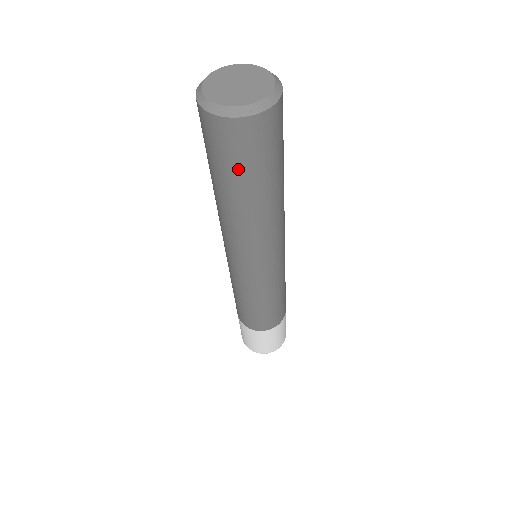
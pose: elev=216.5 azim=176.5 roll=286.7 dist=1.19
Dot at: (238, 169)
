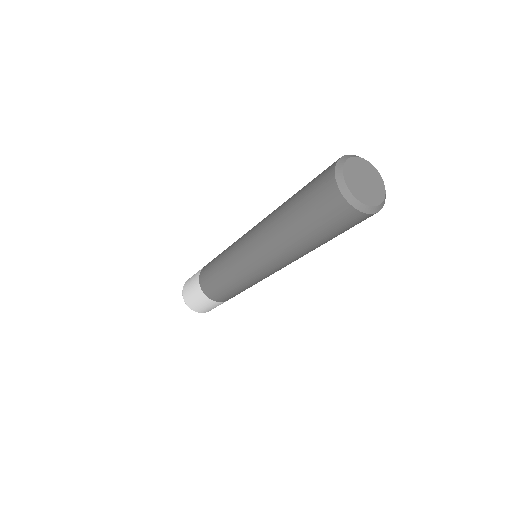
Dot at: (335, 233)
